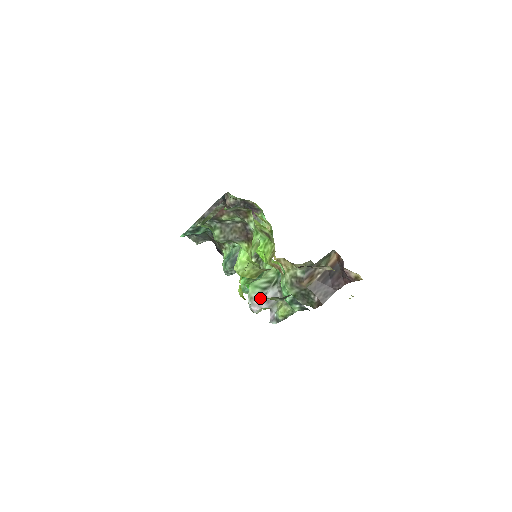
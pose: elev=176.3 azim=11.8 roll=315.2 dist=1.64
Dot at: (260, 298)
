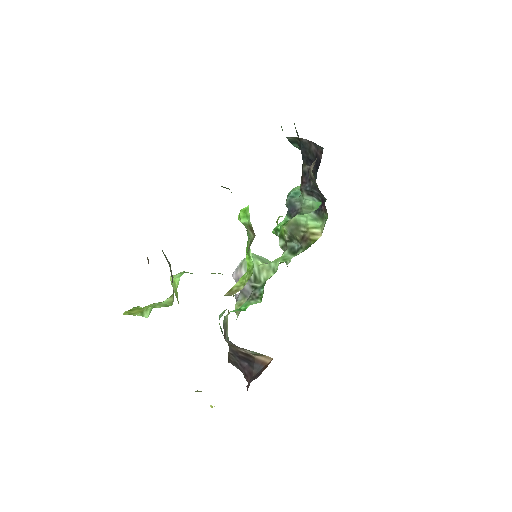
Dot at: (241, 276)
